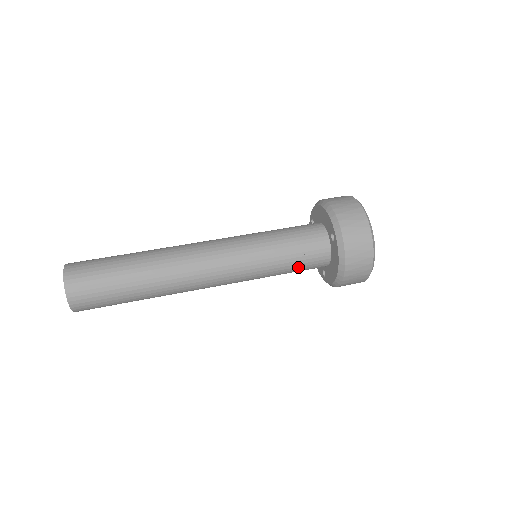
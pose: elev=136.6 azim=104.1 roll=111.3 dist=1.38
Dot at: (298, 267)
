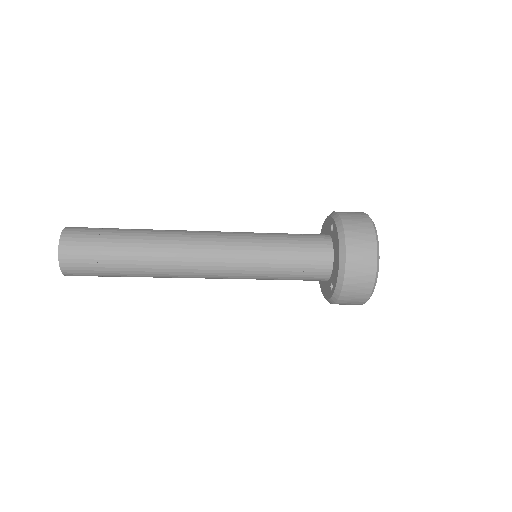
Dot at: (298, 257)
